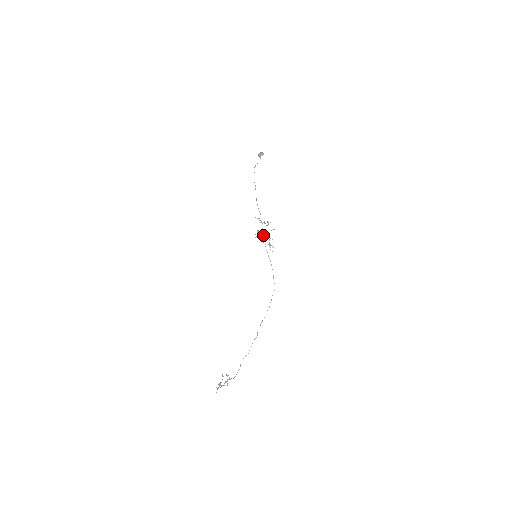
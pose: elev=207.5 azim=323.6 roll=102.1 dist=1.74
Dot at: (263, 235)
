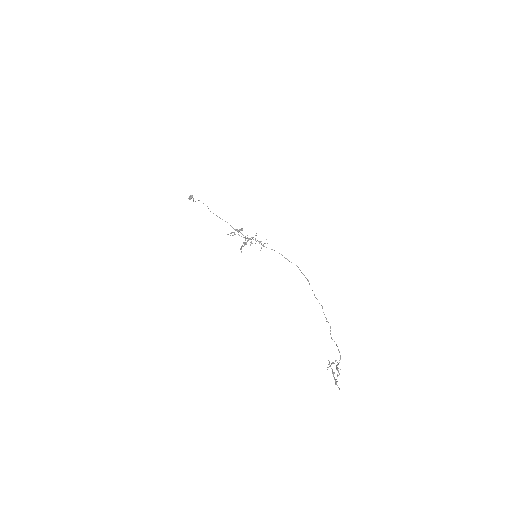
Dot at: occluded
